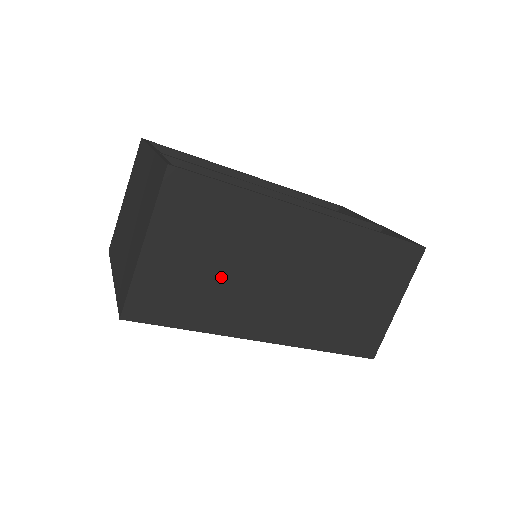
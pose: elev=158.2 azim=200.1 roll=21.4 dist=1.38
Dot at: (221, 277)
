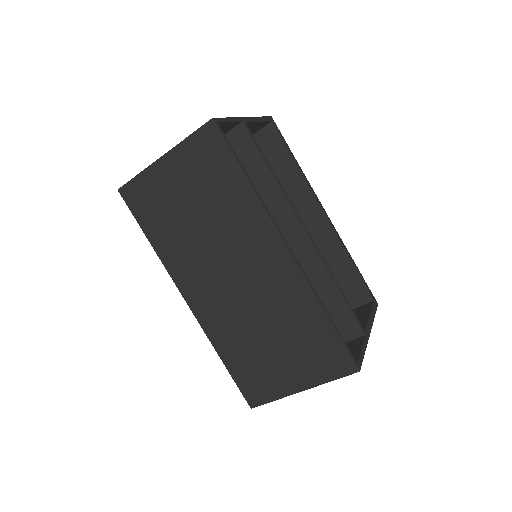
Dot at: (191, 226)
